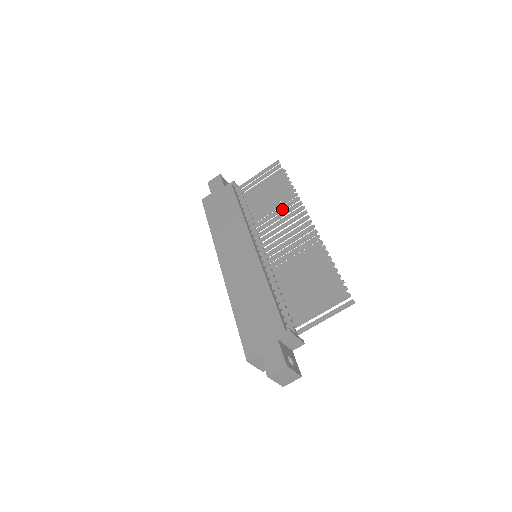
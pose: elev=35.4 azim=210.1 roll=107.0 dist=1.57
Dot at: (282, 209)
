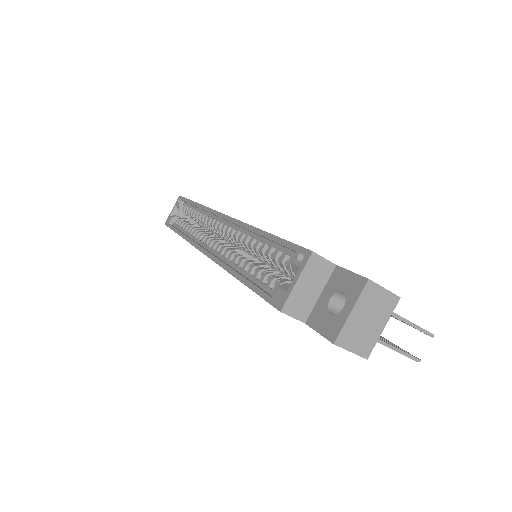
Dot at: occluded
